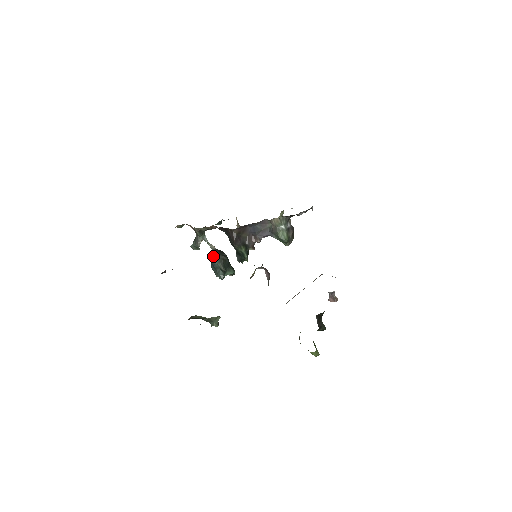
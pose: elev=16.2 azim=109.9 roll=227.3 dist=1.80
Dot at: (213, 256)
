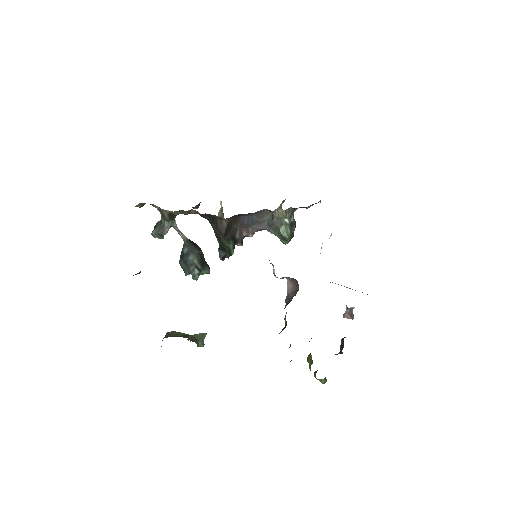
Dot at: (186, 249)
